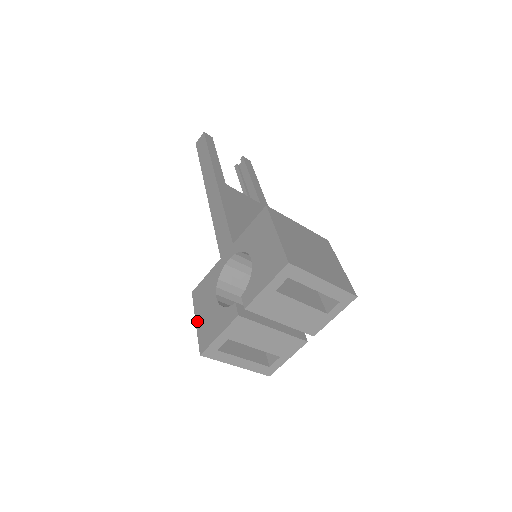
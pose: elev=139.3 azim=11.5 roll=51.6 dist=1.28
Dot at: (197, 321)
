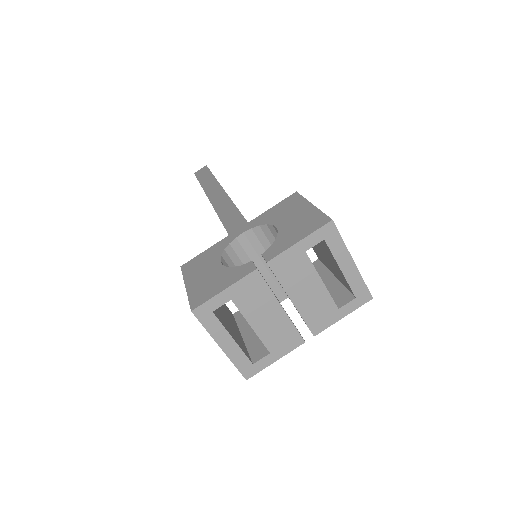
Dot at: (188, 285)
